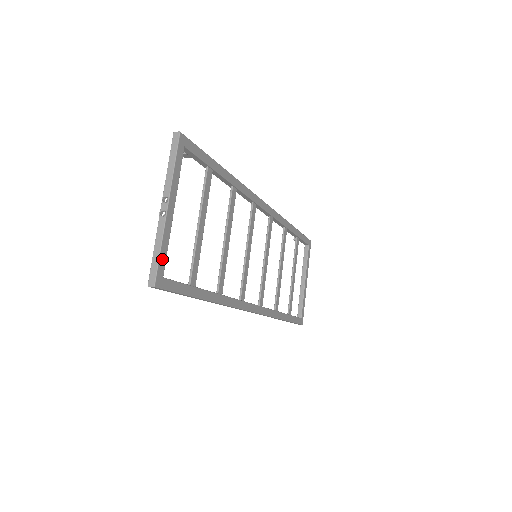
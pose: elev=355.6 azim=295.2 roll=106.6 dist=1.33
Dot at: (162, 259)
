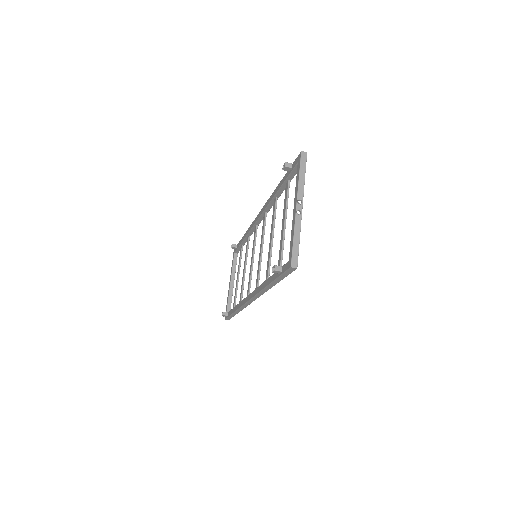
Dot at: (298, 248)
